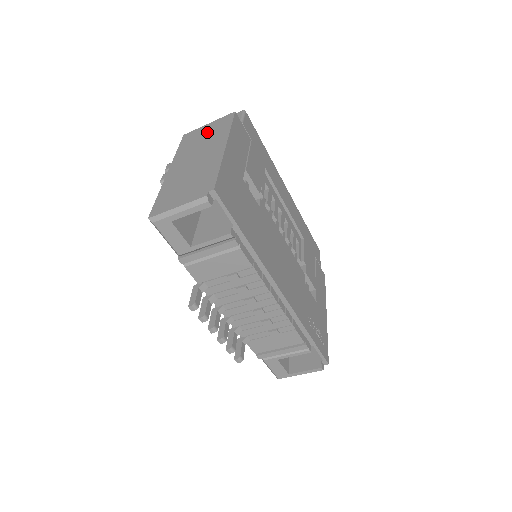
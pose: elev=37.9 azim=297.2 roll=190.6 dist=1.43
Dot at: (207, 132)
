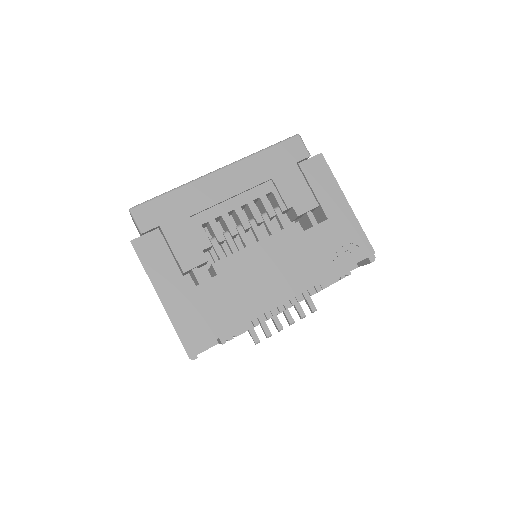
Dot at: occluded
